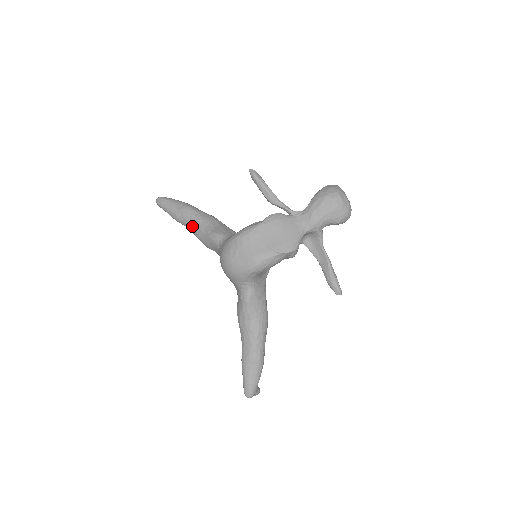
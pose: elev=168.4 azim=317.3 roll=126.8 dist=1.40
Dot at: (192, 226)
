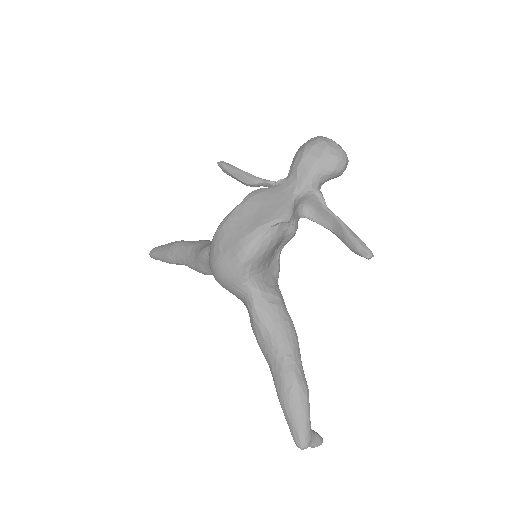
Dot at: (184, 258)
